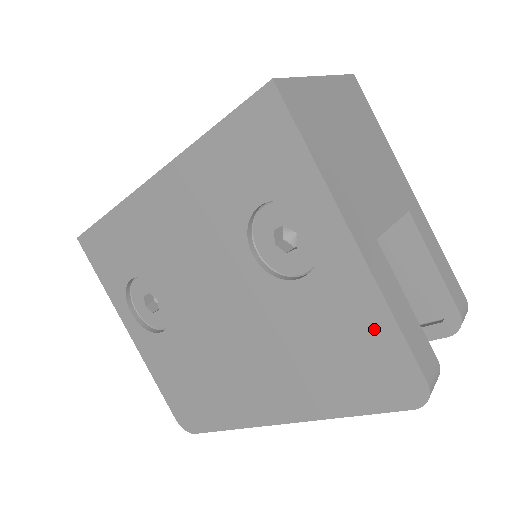
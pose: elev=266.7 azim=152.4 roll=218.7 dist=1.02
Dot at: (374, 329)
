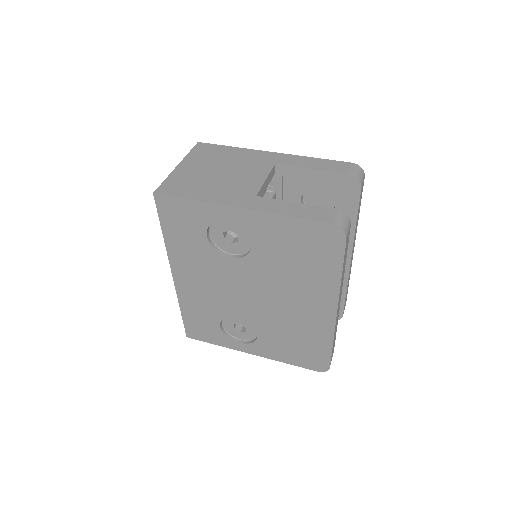
Dot at: (292, 229)
